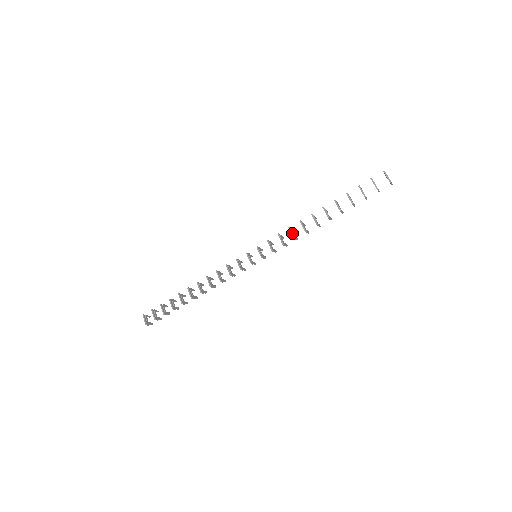
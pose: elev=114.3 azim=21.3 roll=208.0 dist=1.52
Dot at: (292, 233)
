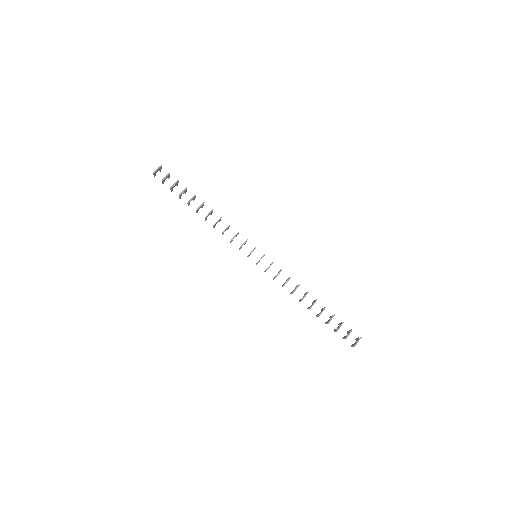
Dot at: occluded
